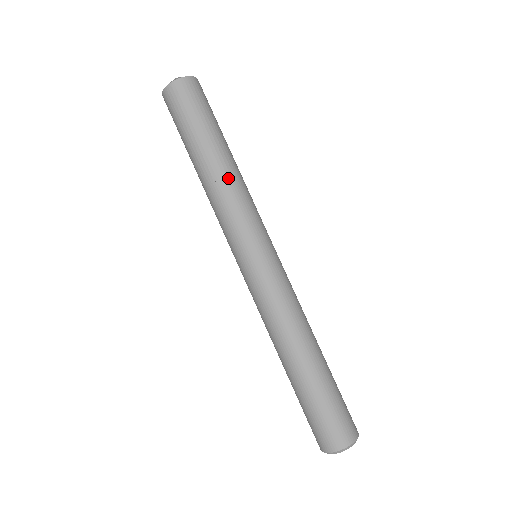
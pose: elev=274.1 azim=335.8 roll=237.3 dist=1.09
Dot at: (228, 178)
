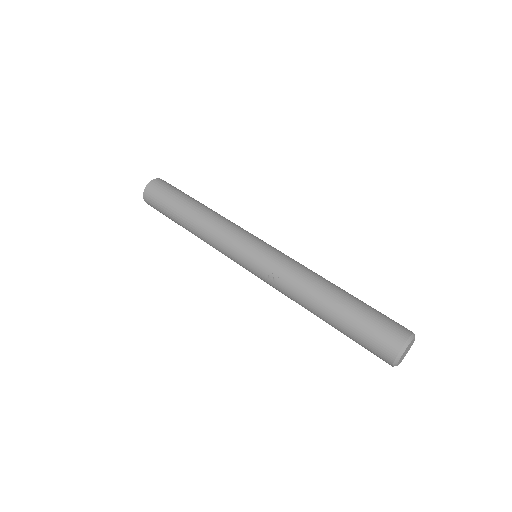
Dot at: occluded
